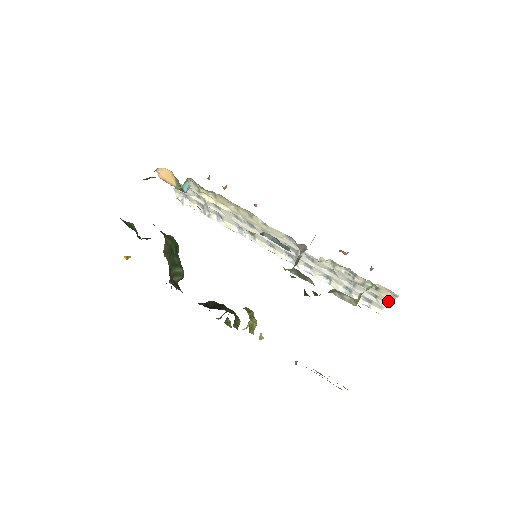
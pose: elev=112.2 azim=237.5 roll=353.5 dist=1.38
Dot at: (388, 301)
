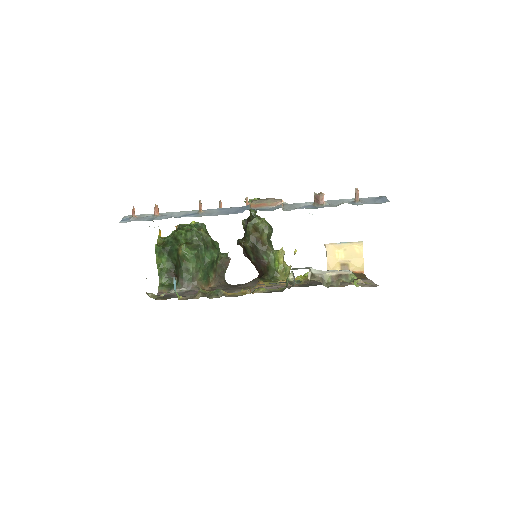
Dot at: occluded
